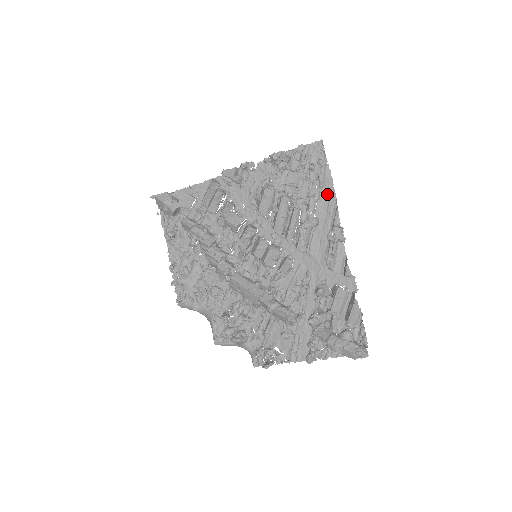
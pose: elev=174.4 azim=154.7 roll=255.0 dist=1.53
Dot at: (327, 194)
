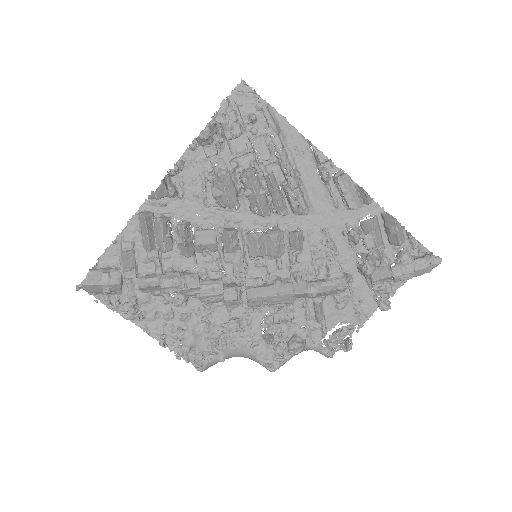
Dot at: (288, 136)
